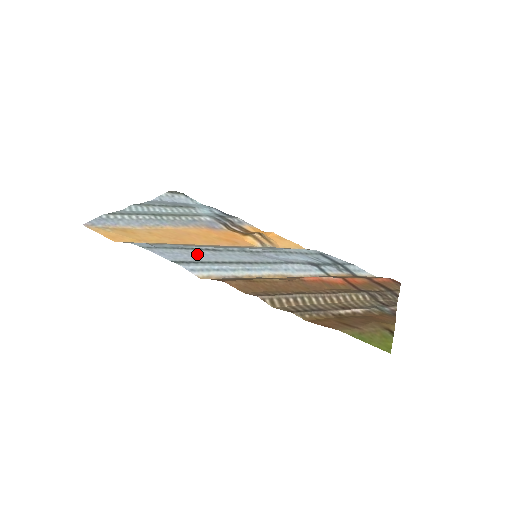
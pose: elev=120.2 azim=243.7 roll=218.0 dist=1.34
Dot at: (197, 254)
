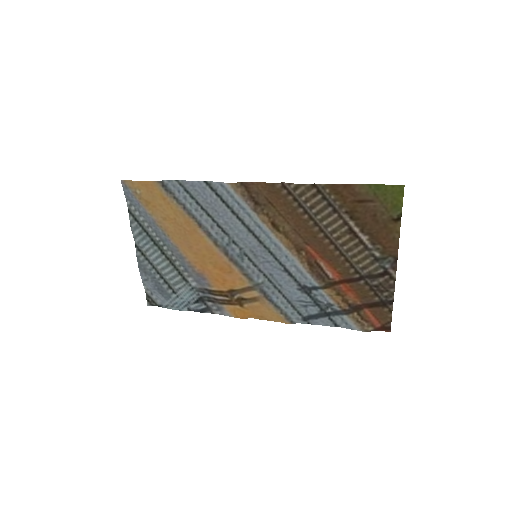
Dot at: (215, 210)
